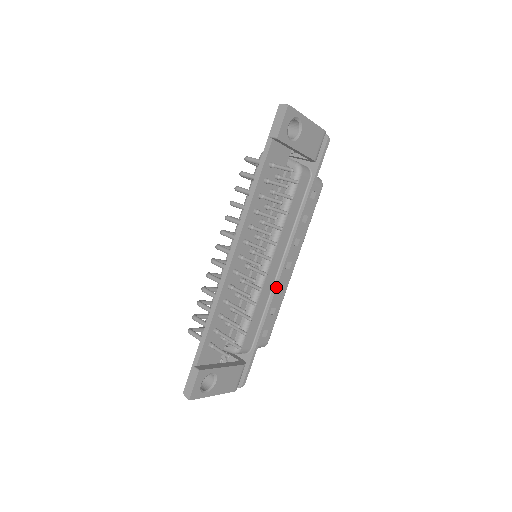
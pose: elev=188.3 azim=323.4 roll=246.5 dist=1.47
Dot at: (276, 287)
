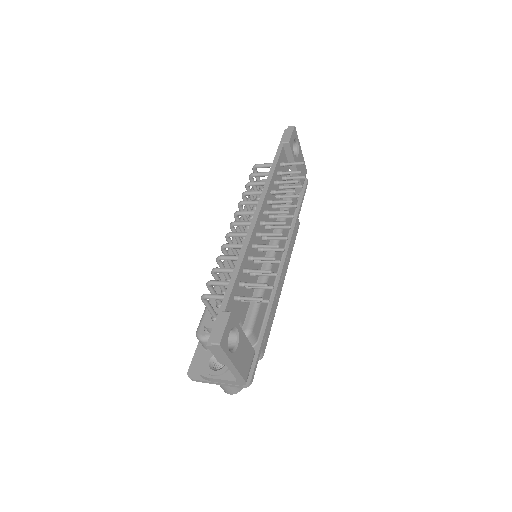
Dot at: (279, 281)
